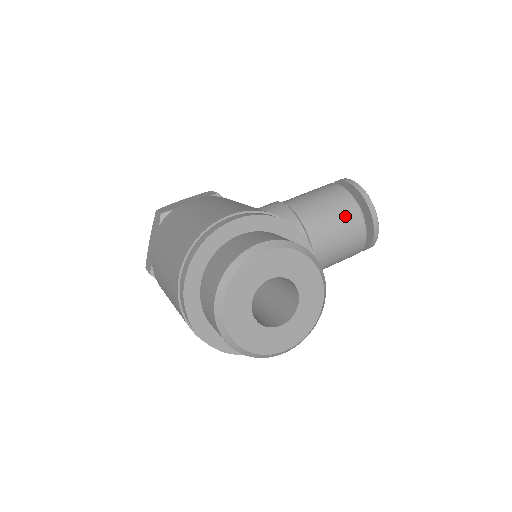
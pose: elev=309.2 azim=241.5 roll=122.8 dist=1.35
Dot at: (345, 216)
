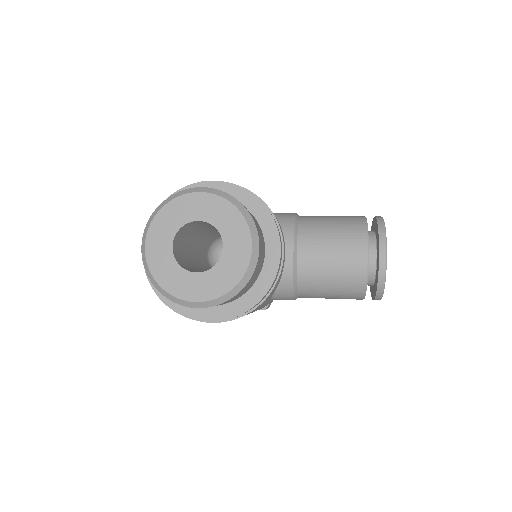
Dot at: (347, 237)
